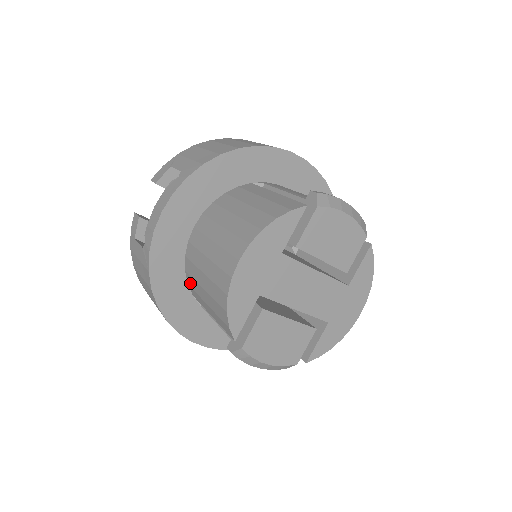
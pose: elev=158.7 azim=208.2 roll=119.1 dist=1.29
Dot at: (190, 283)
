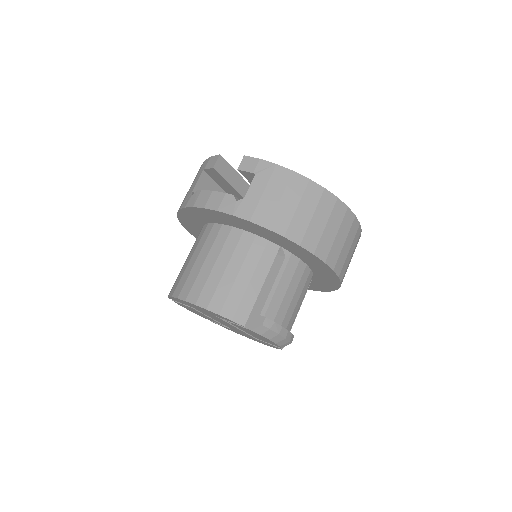
Dot at: (199, 233)
